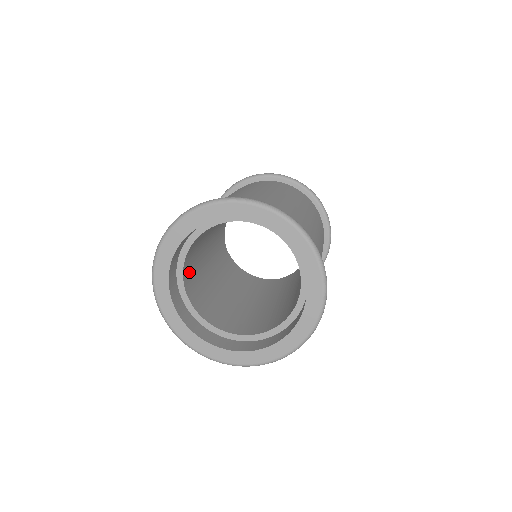
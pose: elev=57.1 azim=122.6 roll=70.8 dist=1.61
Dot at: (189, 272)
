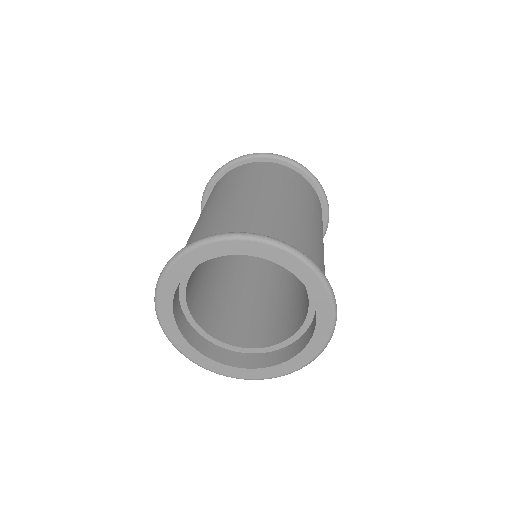
Dot at: (194, 300)
